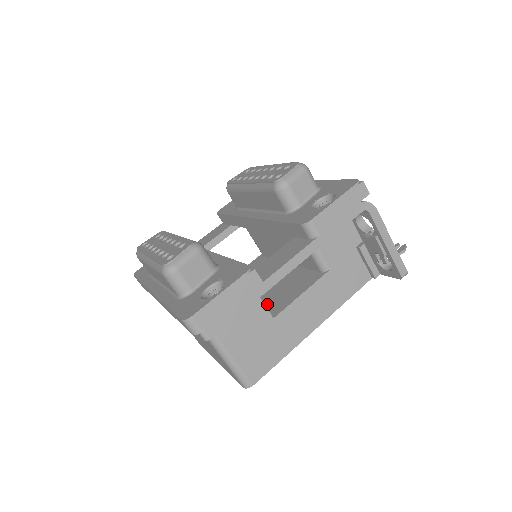
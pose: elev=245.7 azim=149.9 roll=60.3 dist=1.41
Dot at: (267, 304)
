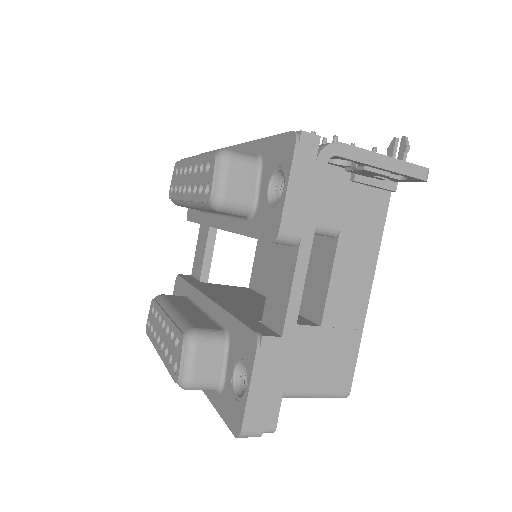
Dot at: (304, 305)
